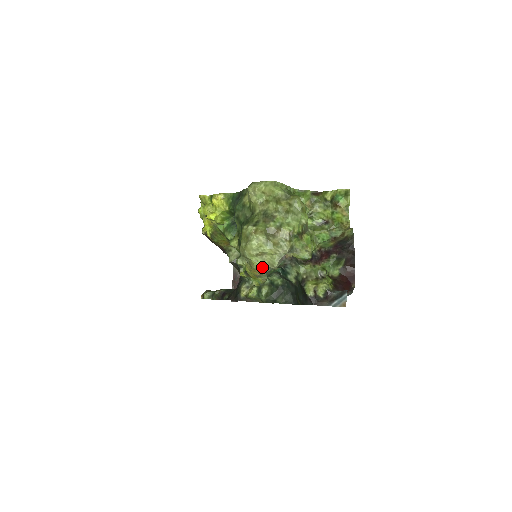
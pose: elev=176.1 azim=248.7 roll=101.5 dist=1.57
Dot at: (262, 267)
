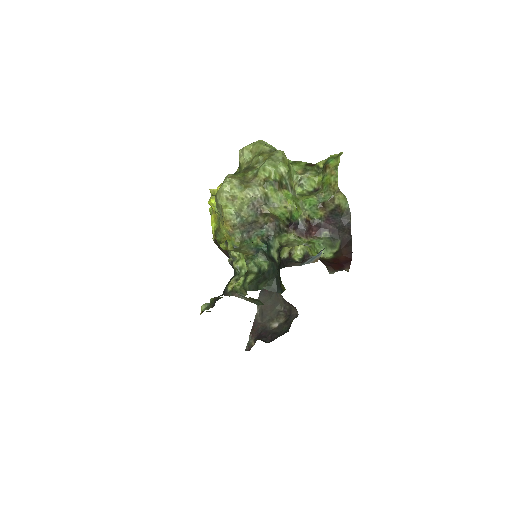
Dot at: (232, 215)
